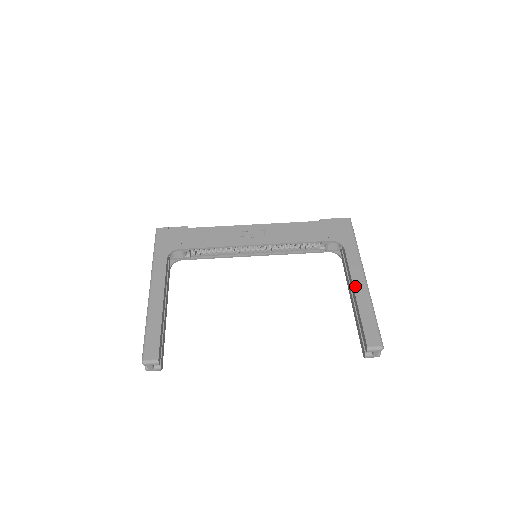
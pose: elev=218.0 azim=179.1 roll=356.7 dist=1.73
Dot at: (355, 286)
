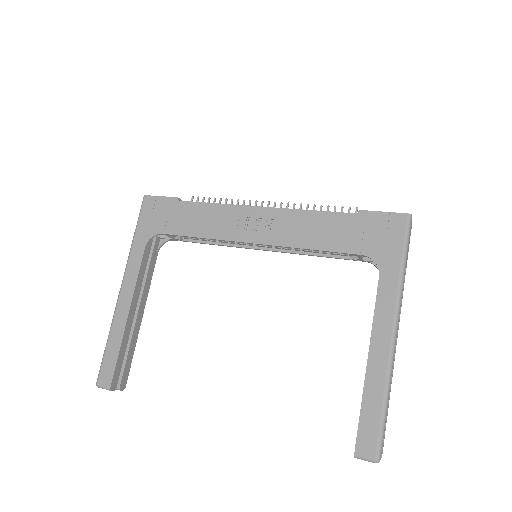
Dot at: (372, 347)
